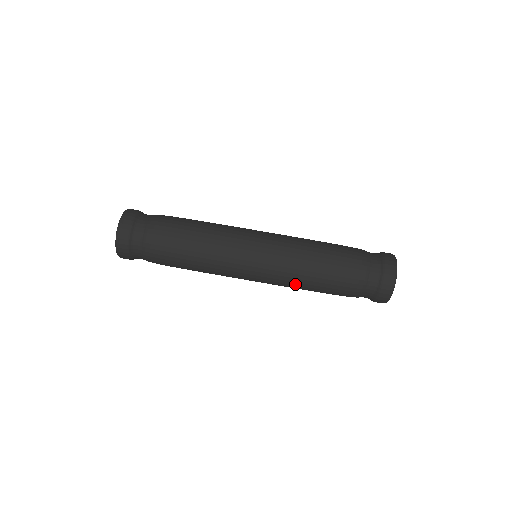
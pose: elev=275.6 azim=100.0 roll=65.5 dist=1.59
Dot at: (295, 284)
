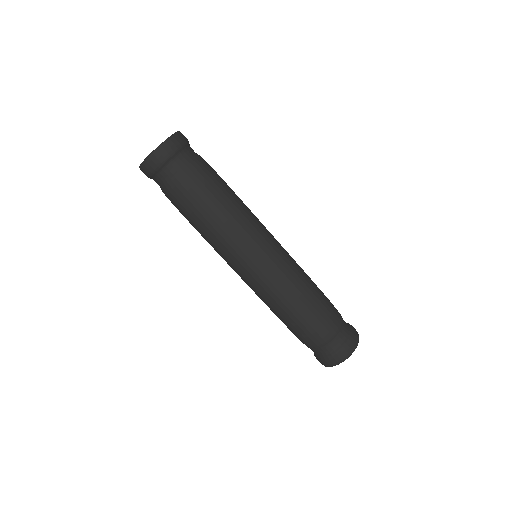
Dot at: occluded
